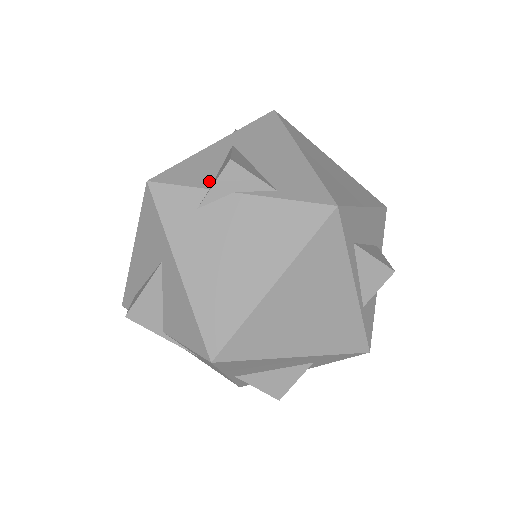
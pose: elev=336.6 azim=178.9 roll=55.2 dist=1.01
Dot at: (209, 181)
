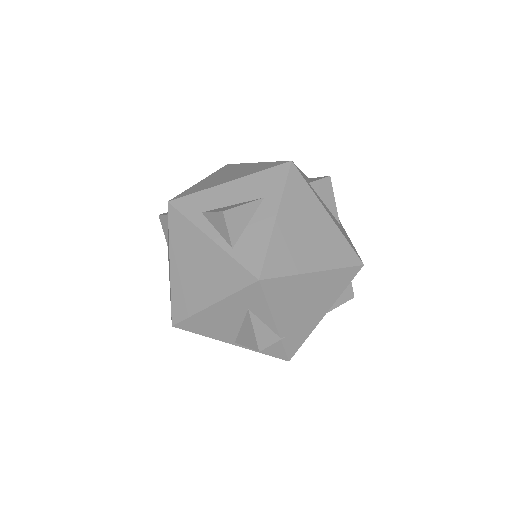
Dot at: occluded
